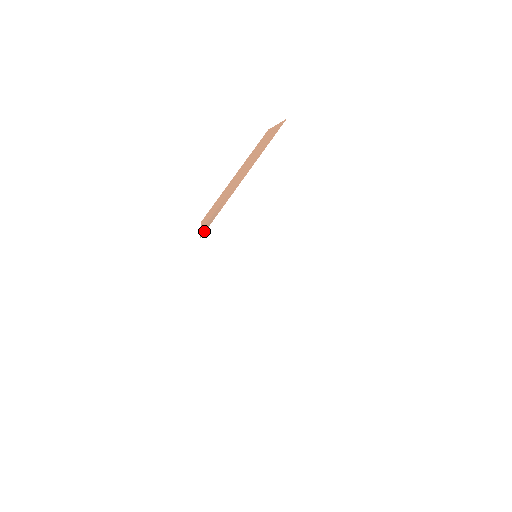
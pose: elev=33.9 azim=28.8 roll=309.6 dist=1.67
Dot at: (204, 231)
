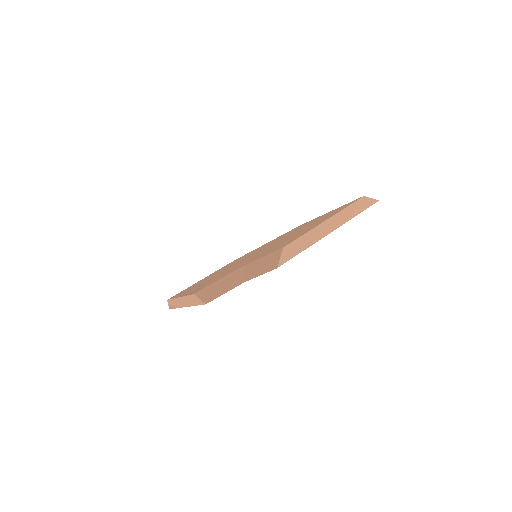
Dot at: (284, 262)
